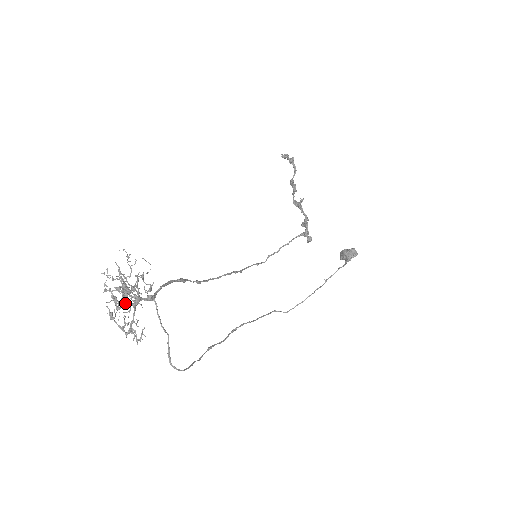
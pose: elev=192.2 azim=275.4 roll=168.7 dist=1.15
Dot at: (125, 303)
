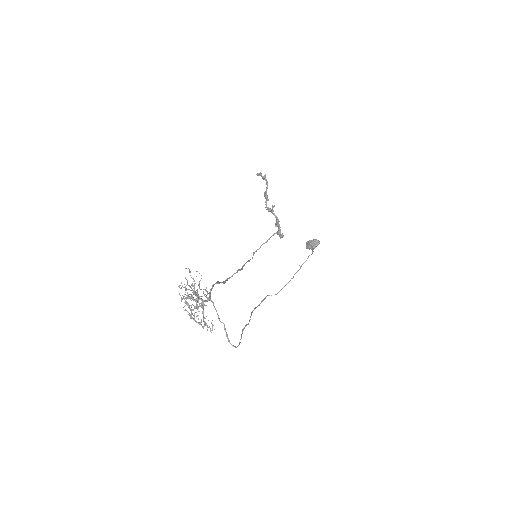
Dot at: occluded
